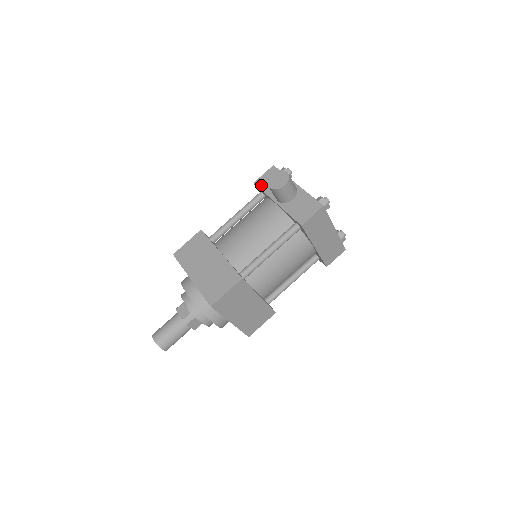
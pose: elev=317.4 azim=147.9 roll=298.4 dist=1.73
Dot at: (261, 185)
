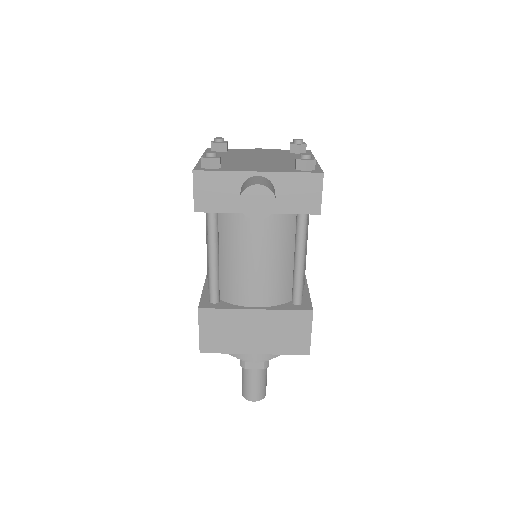
Dot at: (209, 208)
